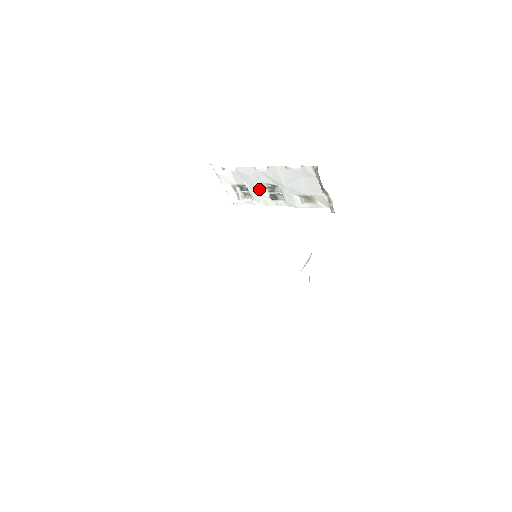
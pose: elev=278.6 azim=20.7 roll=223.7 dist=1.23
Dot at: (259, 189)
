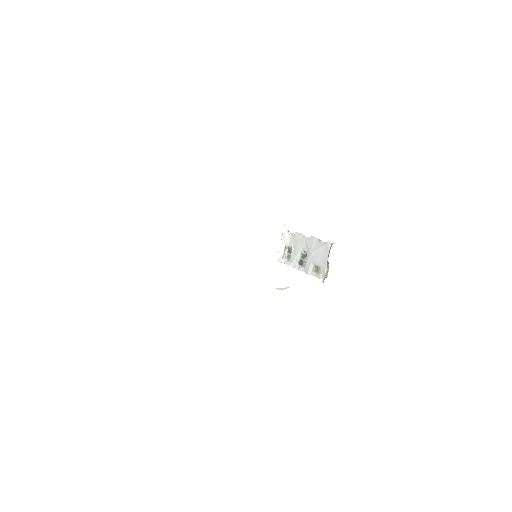
Dot at: (297, 253)
